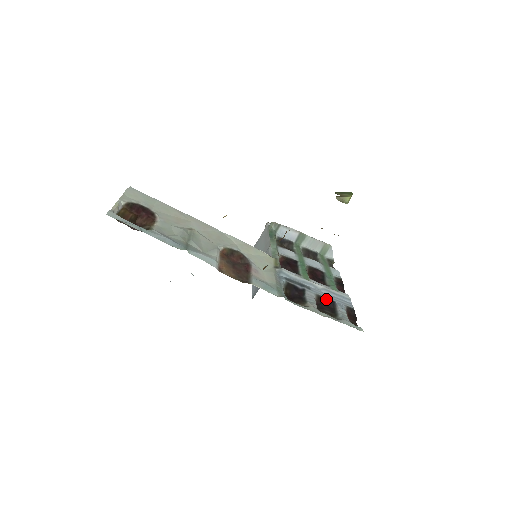
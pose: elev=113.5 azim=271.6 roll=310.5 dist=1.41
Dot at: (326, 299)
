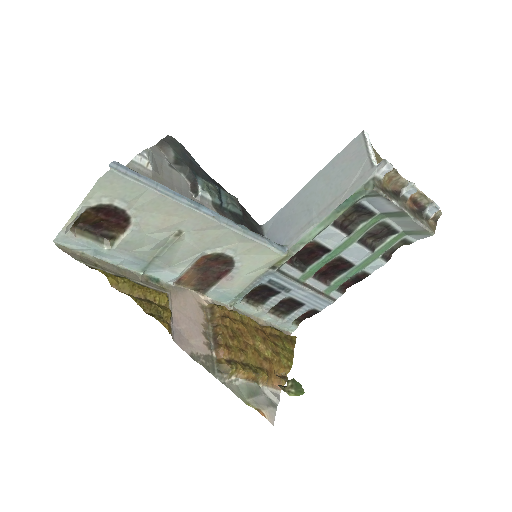
Dot at: (296, 302)
